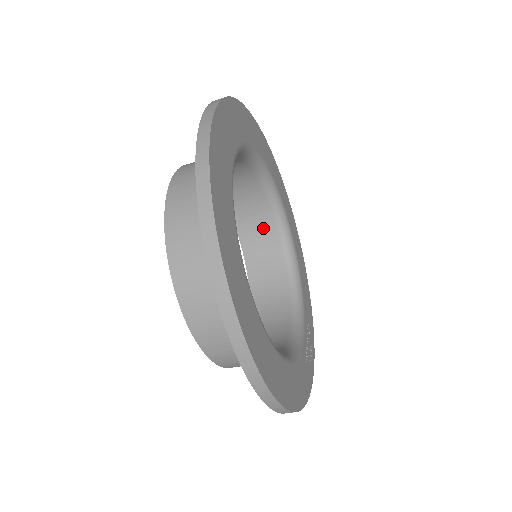
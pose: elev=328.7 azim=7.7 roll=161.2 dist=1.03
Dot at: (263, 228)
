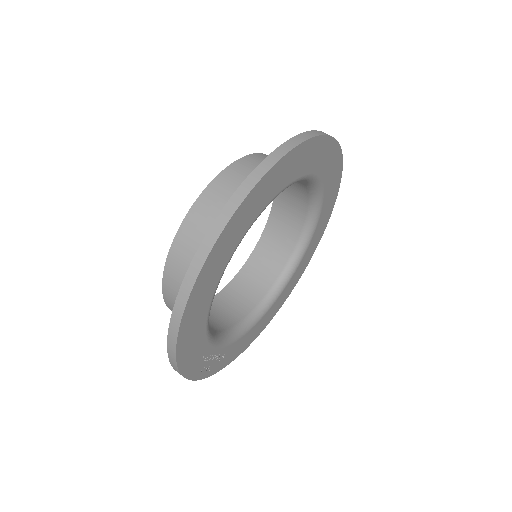
Dot at: (265, 274)
